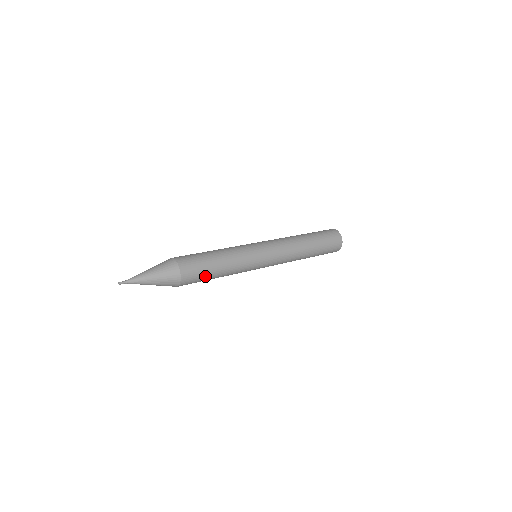
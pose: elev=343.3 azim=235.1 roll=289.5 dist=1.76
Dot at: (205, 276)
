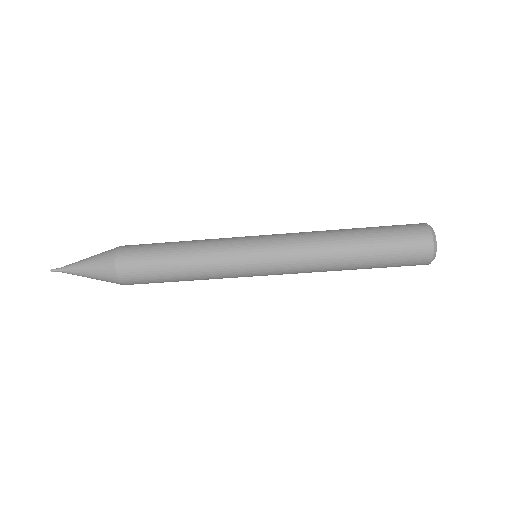
Dot at: (154, 249)
